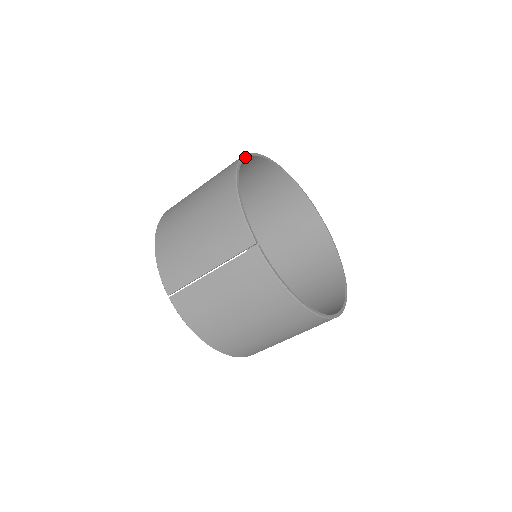
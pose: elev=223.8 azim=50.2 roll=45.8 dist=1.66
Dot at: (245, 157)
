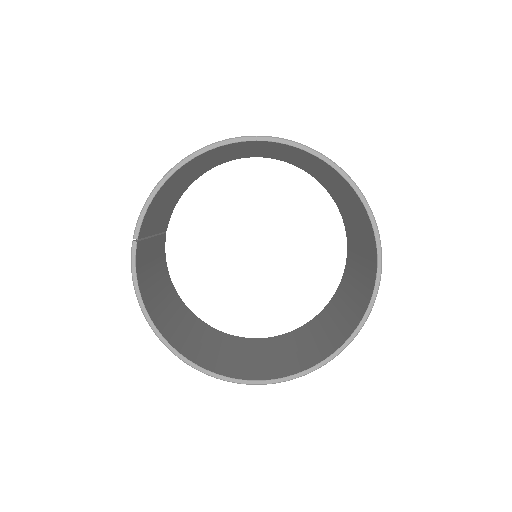
Dot at: (242, 139)
